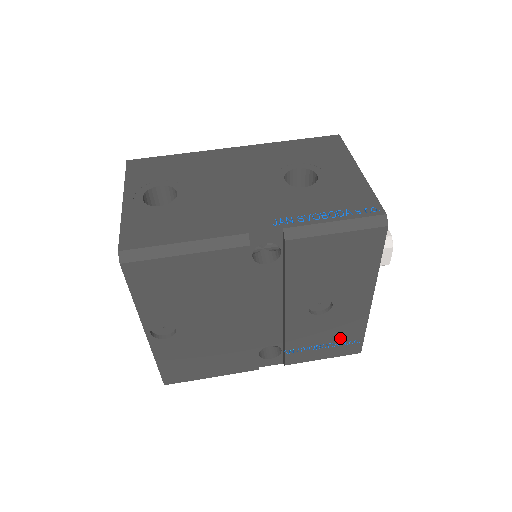
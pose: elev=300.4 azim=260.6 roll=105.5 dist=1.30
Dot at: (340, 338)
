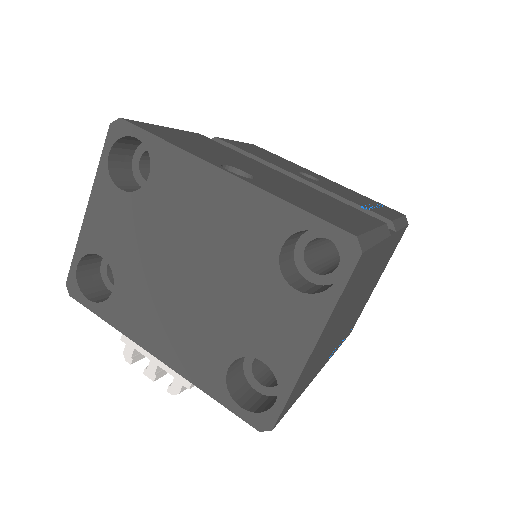
Dot at: (368, 201)
